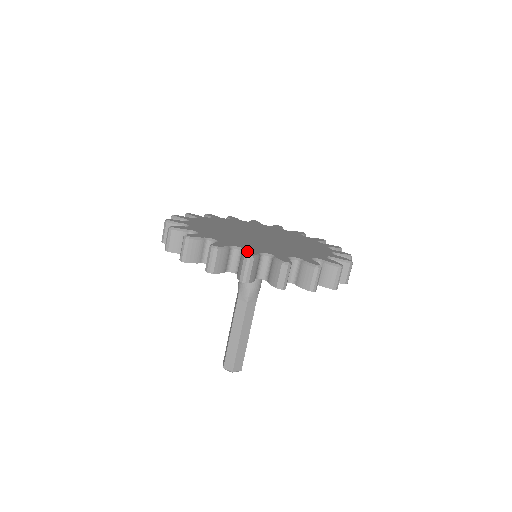
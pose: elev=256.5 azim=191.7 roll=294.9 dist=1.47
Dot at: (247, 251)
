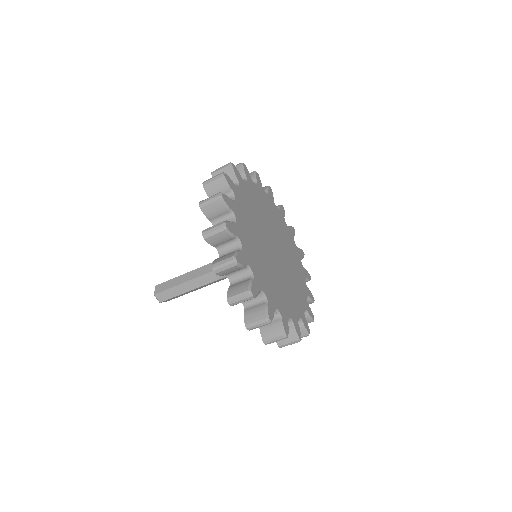
Dot at: (232, 224)
